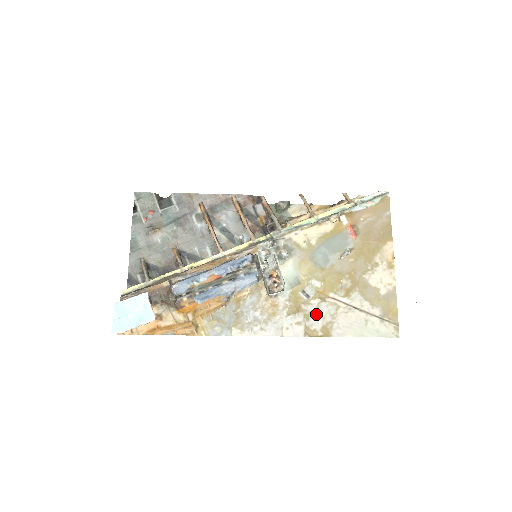
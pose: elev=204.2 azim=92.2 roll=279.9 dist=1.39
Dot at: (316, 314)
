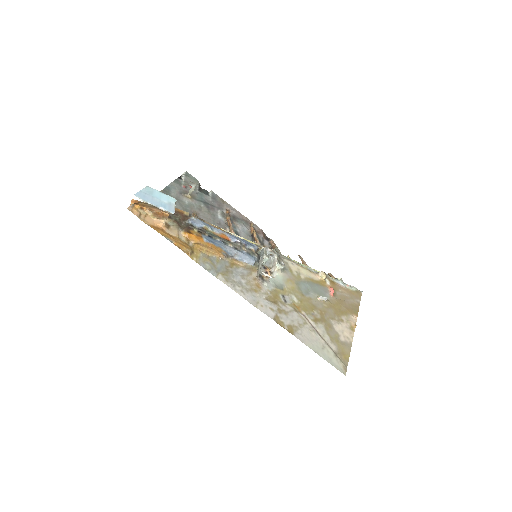
Dot at: (288, 314)
